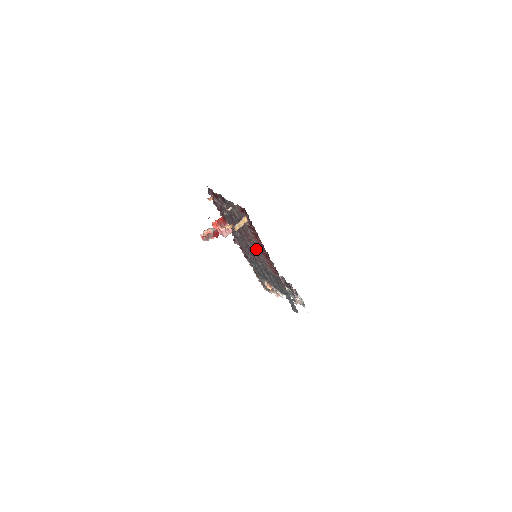
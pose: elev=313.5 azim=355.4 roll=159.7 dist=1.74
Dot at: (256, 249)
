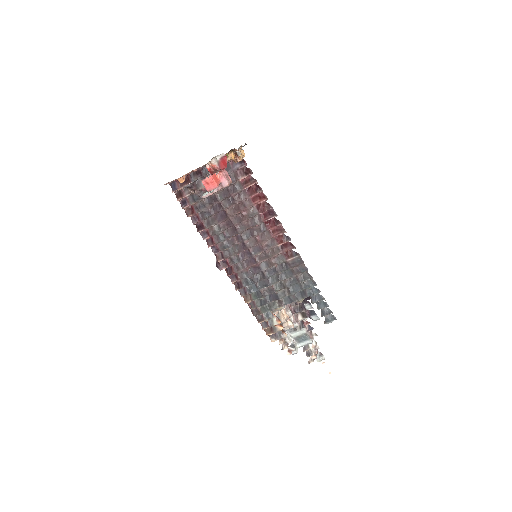
Dot at: (256, 233)
